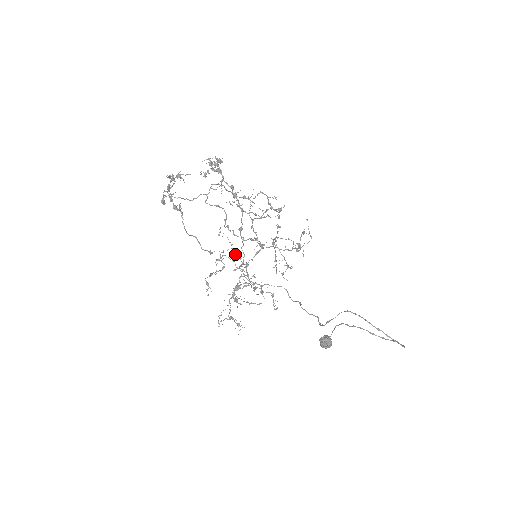
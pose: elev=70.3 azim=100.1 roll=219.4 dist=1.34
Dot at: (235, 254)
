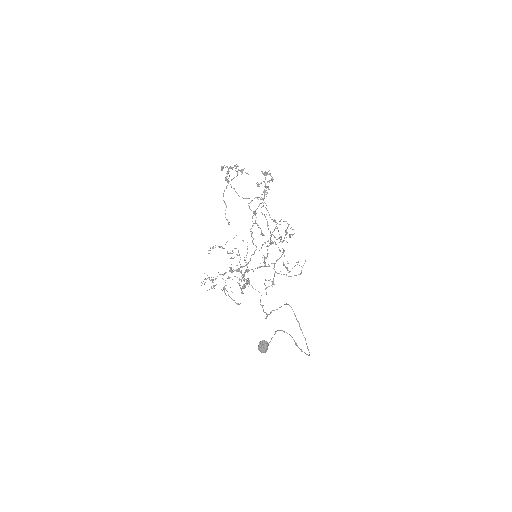
Dot at: (245, 260)
